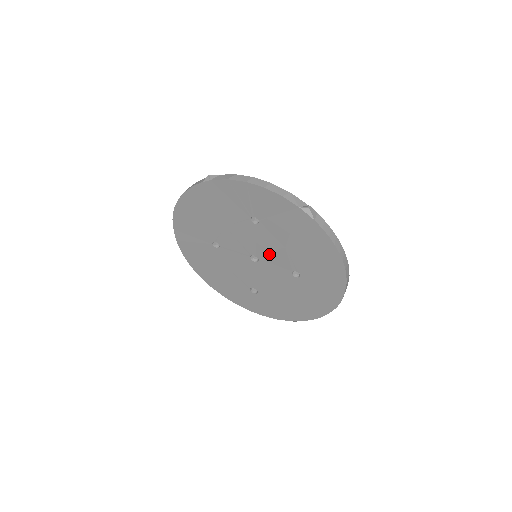
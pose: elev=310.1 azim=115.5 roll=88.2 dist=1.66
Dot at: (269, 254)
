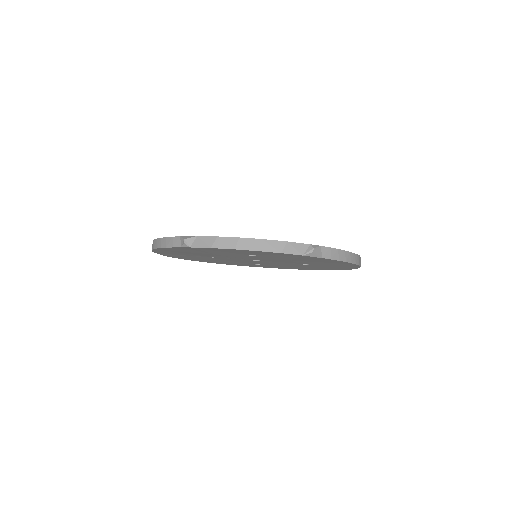
Dot at: (272, 260)
